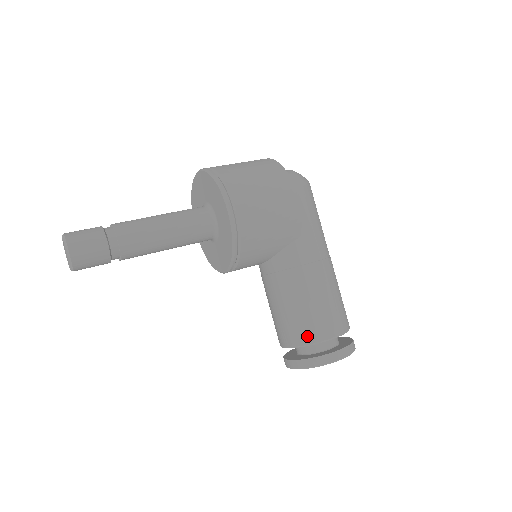
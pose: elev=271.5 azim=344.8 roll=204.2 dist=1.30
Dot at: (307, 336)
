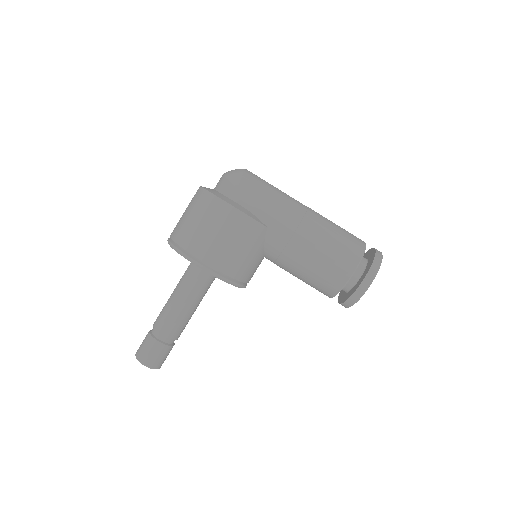
Dot at: (333, 287)
